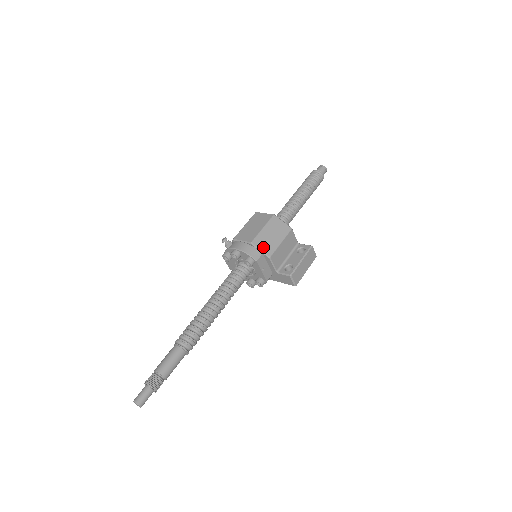
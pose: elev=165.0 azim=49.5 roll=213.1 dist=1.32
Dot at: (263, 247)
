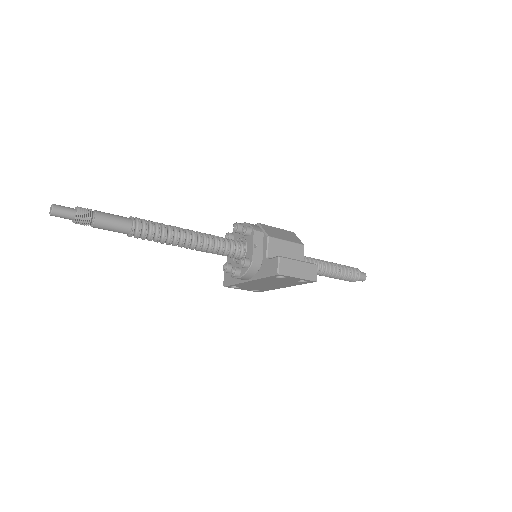
Dot at: (267, 230)
